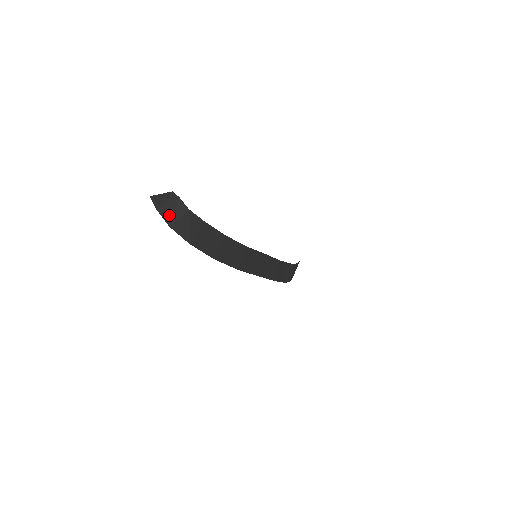
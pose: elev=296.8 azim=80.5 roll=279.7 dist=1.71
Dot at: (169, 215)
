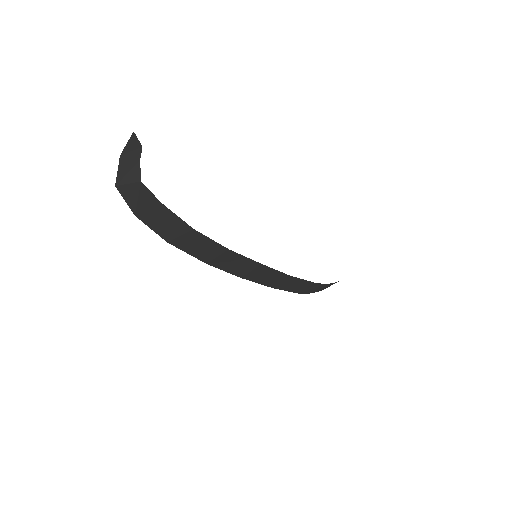
Dot at: (122, 173)
